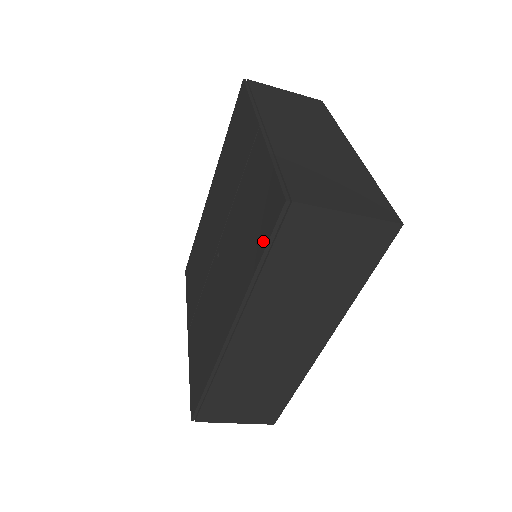
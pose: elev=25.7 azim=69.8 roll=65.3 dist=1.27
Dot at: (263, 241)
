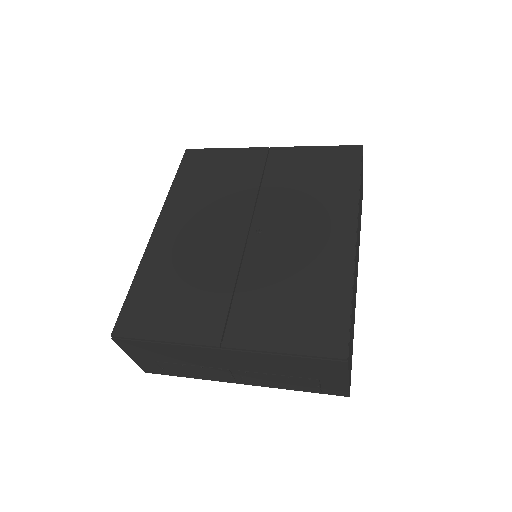
Dot at: (354, 169)
